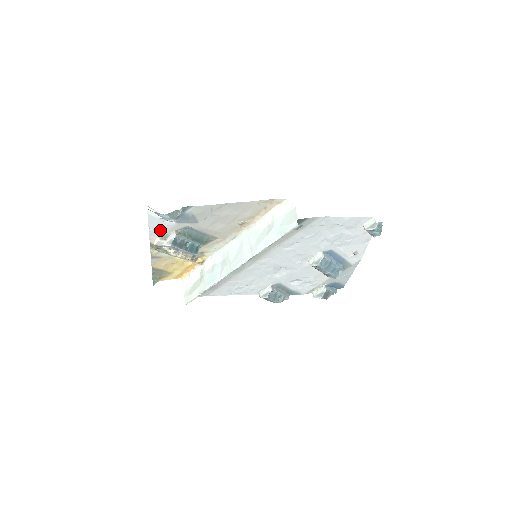
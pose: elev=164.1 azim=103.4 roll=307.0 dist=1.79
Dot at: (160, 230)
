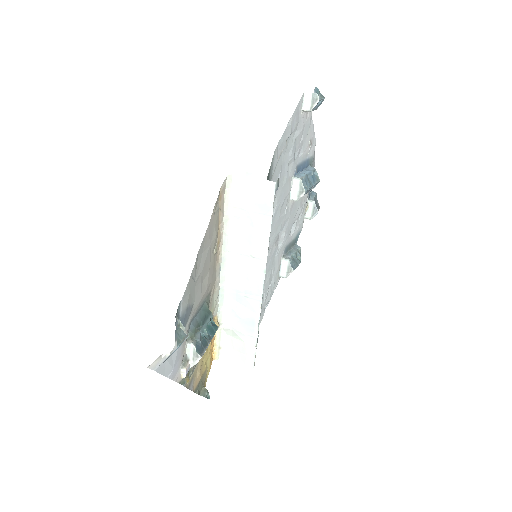
Dot at: (176, 362)
